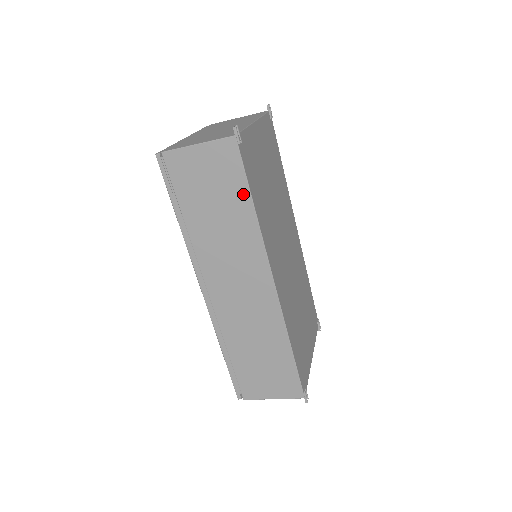
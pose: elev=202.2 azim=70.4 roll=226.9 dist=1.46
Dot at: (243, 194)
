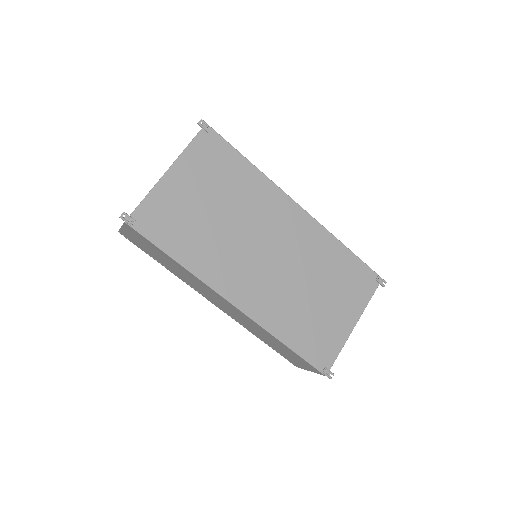
Dot at: (164, 254)
